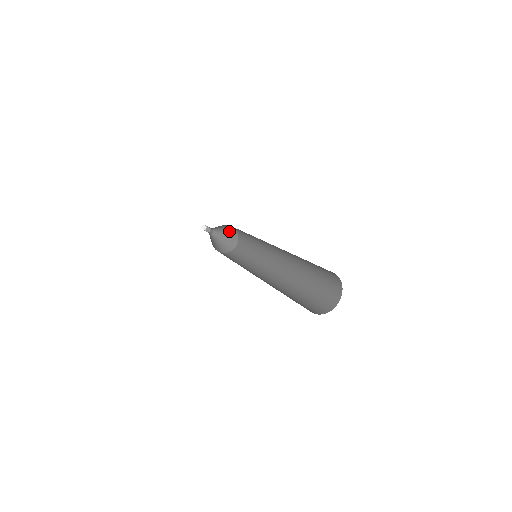
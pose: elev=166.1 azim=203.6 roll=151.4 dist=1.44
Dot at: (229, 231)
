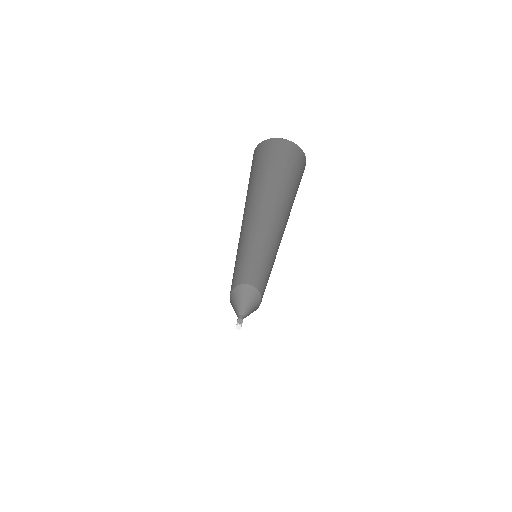
Dot at: (247, 295)
